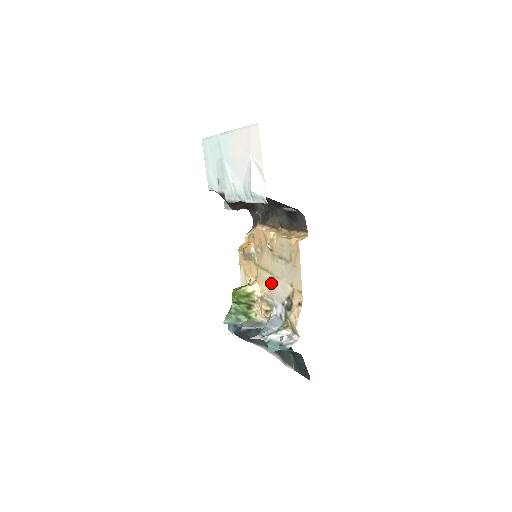
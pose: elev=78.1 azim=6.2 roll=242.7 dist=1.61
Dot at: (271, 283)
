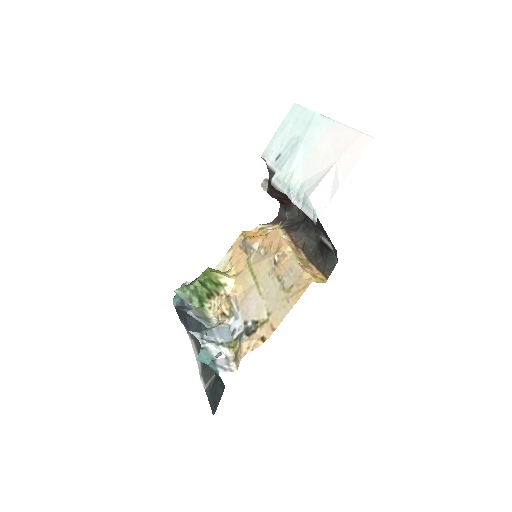
Dot at: (249, 292)
